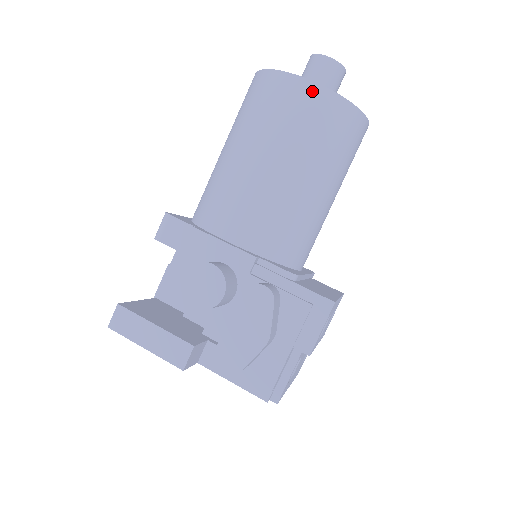
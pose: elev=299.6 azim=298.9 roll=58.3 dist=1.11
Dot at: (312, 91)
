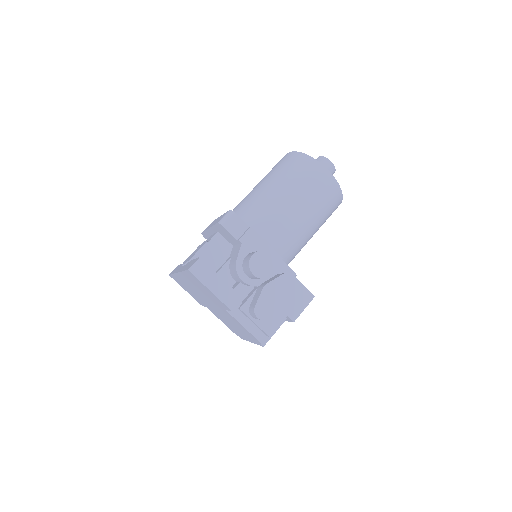
Dot at: (332, 181)
